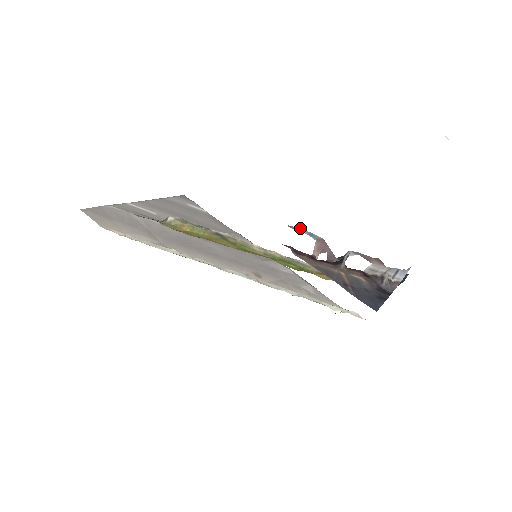
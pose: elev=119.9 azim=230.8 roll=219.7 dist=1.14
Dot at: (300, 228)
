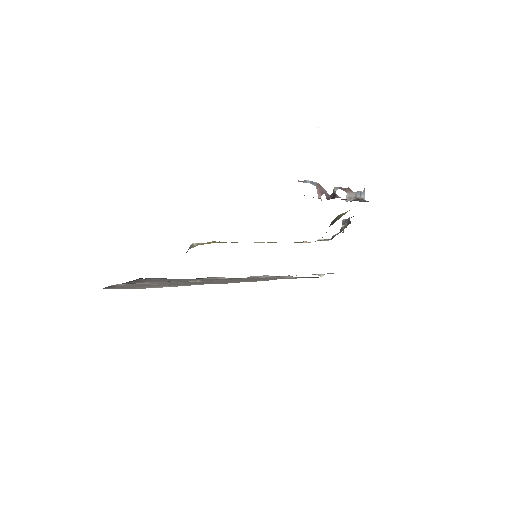
Dot at: (305, 180)
